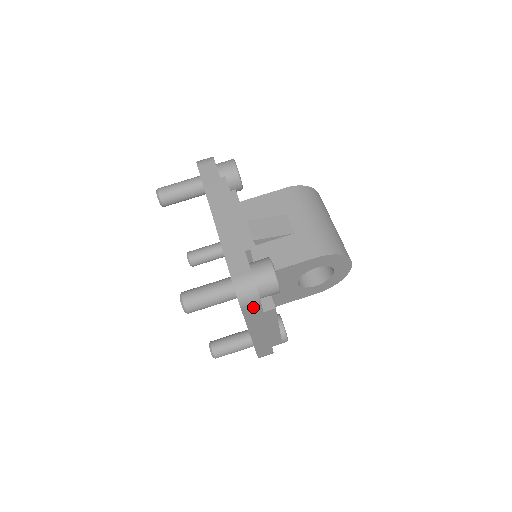
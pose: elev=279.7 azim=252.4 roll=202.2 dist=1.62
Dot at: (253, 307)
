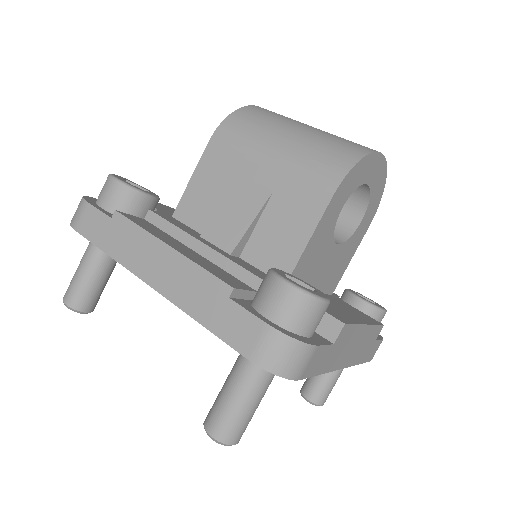
Dot at: (314, 359)
